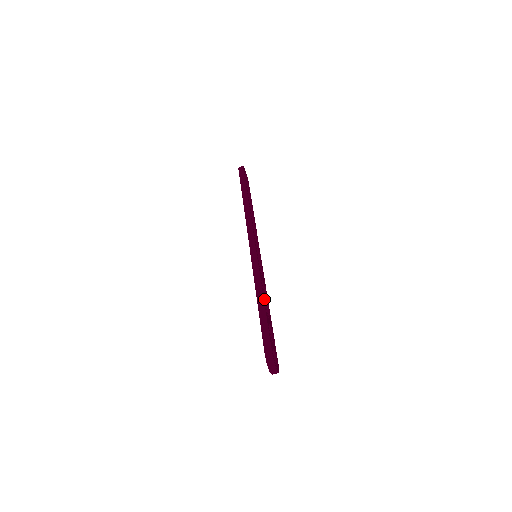
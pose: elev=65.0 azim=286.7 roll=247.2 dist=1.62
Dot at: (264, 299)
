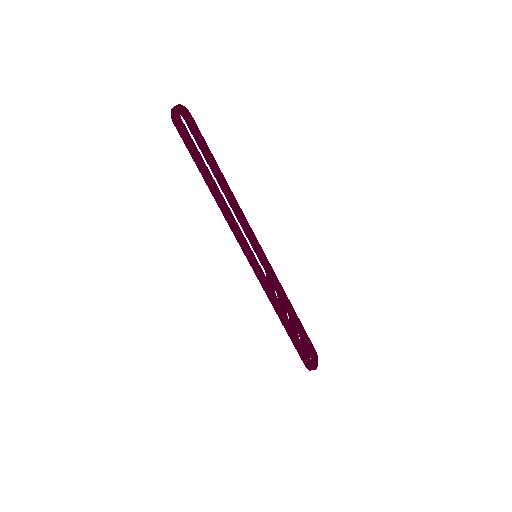
Dot at: (285, 314)
